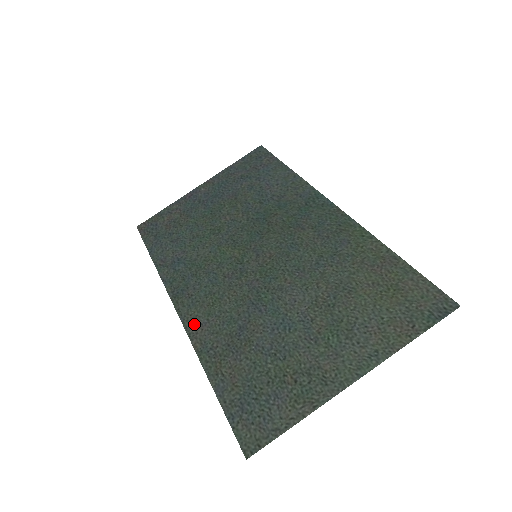
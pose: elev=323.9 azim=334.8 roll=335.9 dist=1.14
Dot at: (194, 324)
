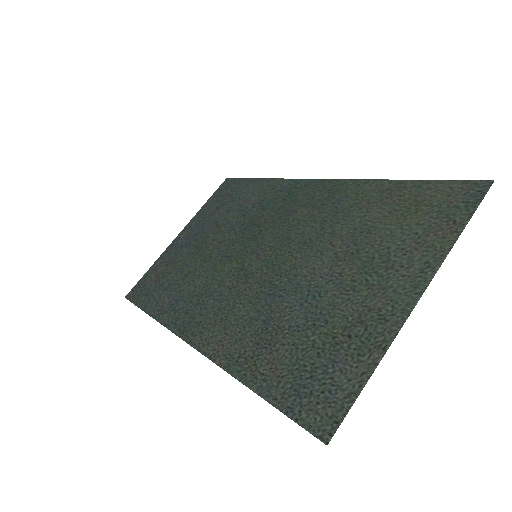
Dot at: (212, 345)
